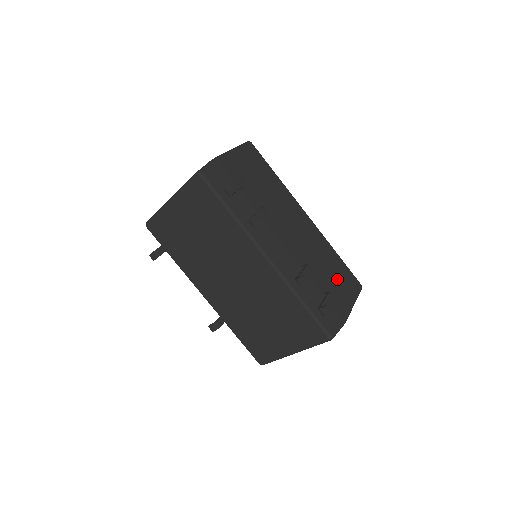
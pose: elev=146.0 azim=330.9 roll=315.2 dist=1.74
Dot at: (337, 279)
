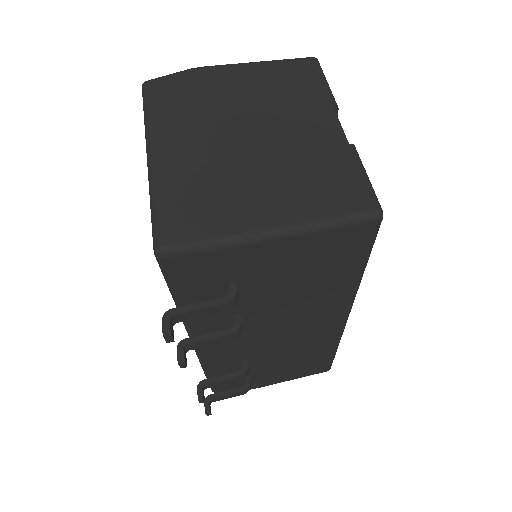
Dot at: (294, 367)
